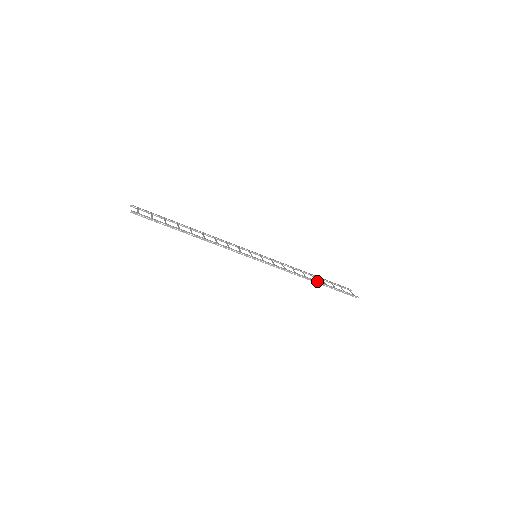
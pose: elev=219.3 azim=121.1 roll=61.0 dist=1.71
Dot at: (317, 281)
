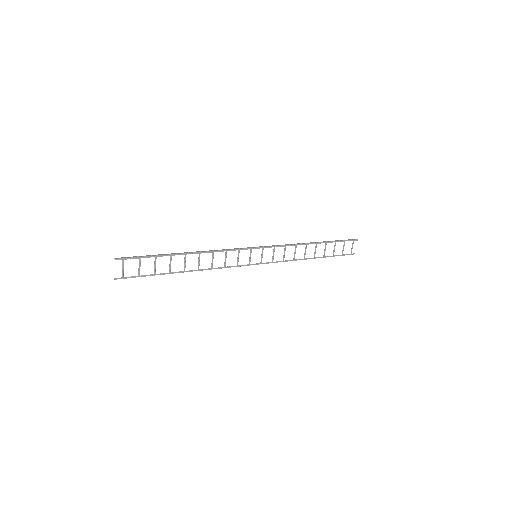
Dot at: out of frame
